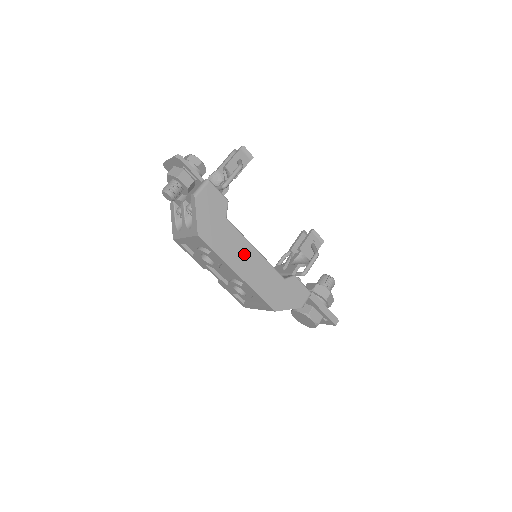
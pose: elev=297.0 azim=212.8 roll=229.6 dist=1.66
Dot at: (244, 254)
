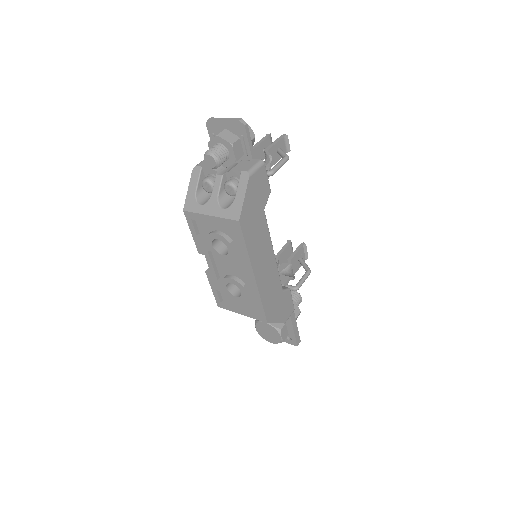
Dot at: (265, 254)
